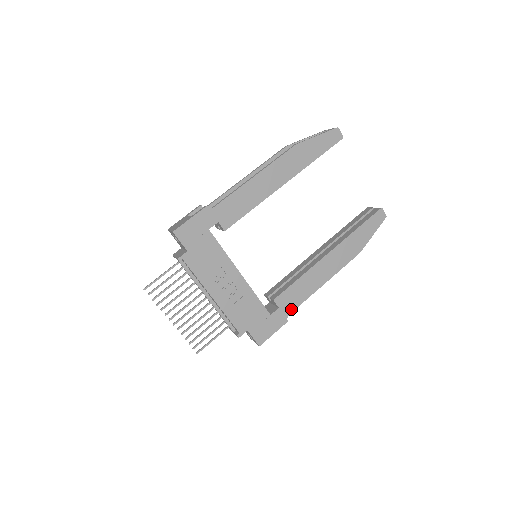
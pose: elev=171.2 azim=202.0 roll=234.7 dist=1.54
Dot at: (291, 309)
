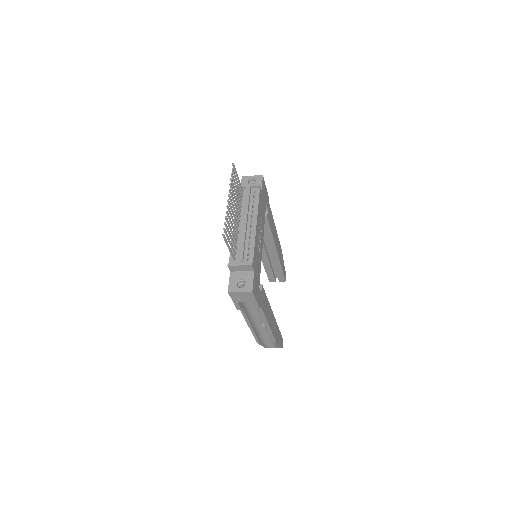
Dot at: (262, 306)
